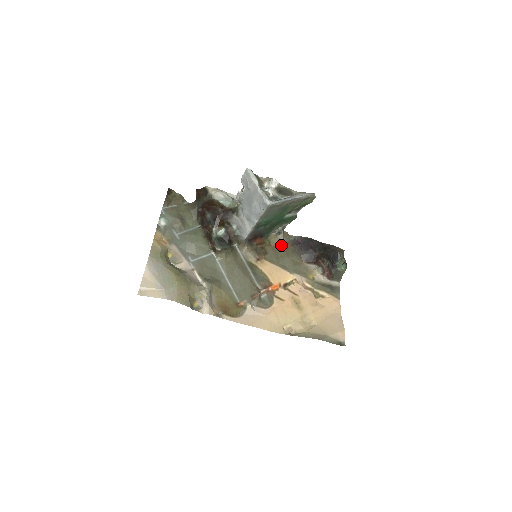
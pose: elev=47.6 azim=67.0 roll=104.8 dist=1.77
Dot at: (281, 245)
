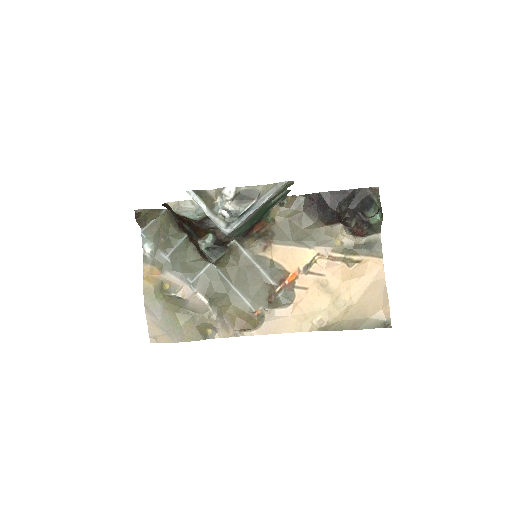
Dot at: (290, 215)
